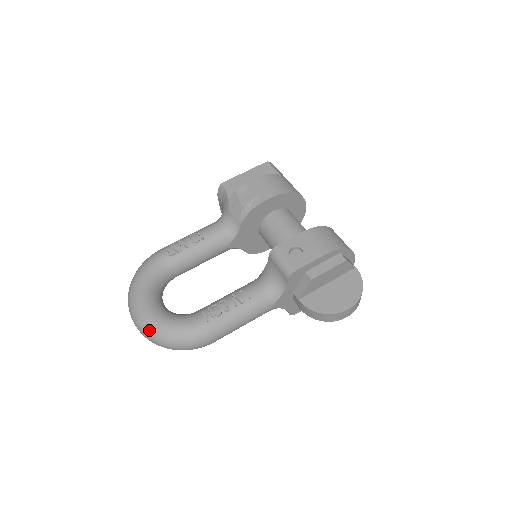
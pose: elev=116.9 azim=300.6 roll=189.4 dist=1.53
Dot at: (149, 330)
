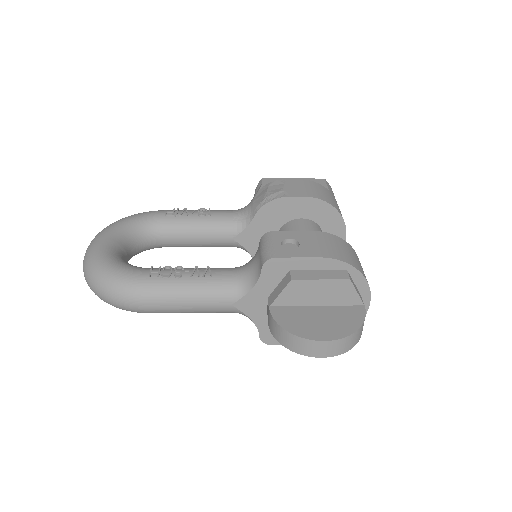
Dot at: (88, 262)
